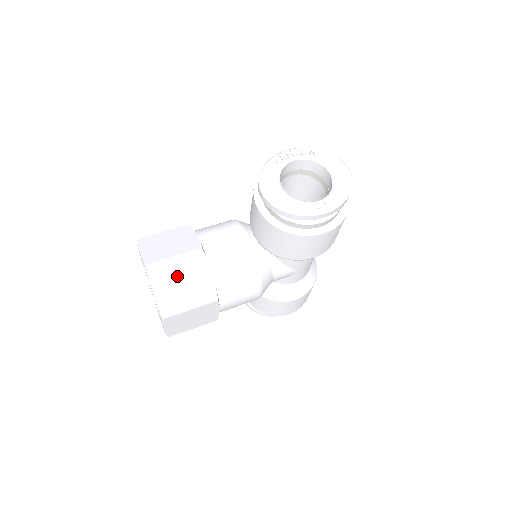
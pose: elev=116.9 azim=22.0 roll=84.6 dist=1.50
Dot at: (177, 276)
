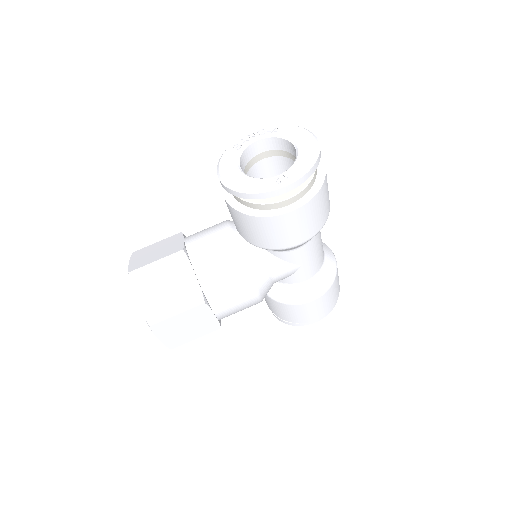
Dot at: (160, 281)
